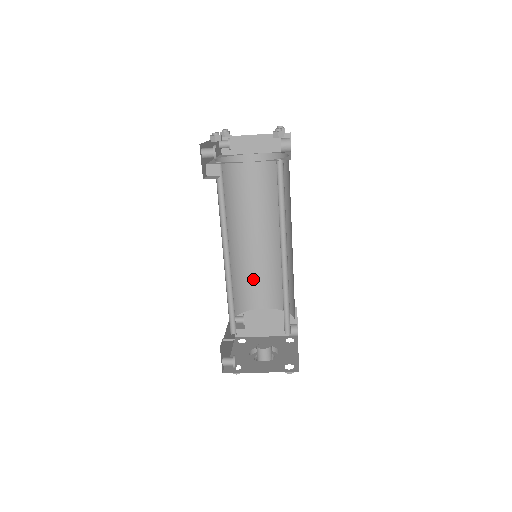
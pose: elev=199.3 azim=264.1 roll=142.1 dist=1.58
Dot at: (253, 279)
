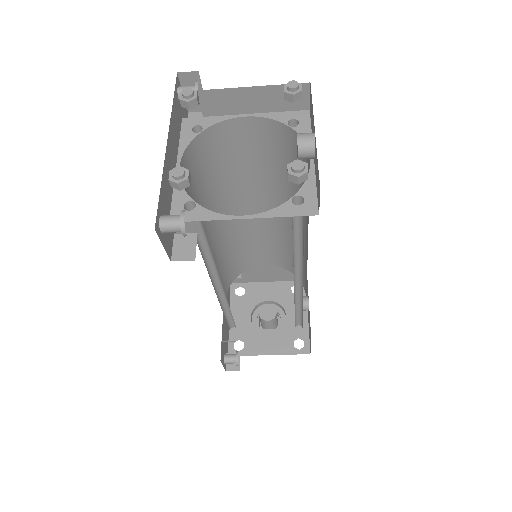
Dot at: (250, 245)
